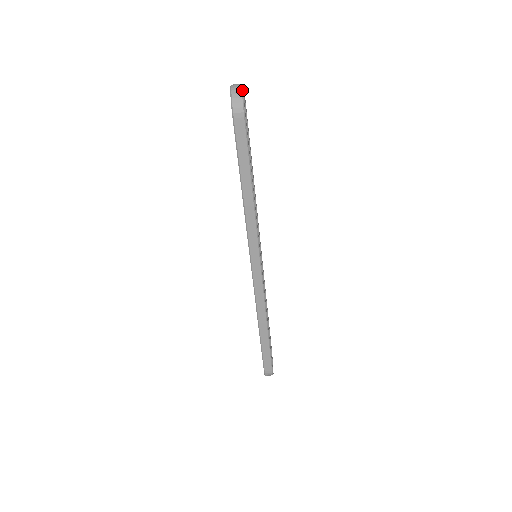
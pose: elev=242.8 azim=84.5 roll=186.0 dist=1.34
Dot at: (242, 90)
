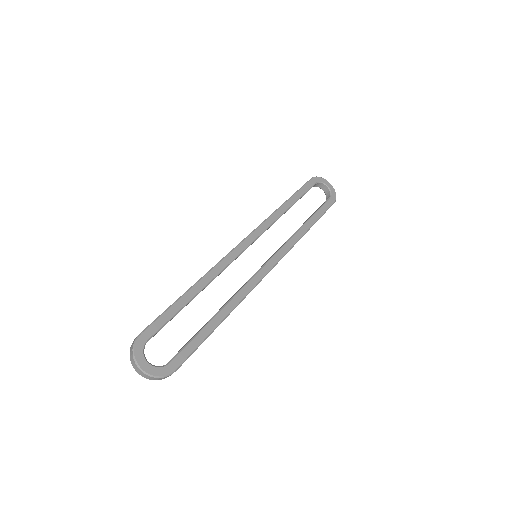
Dot at: (151, 376)
